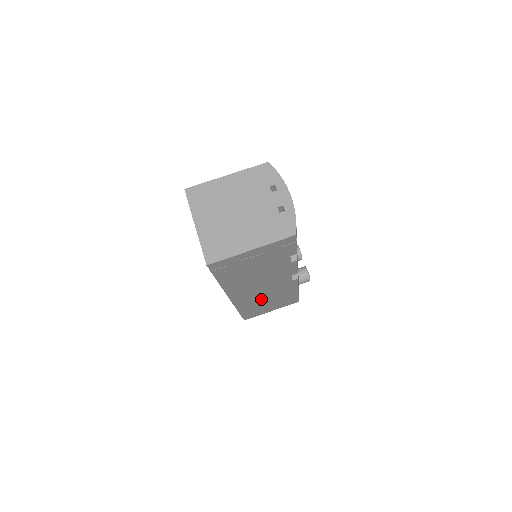
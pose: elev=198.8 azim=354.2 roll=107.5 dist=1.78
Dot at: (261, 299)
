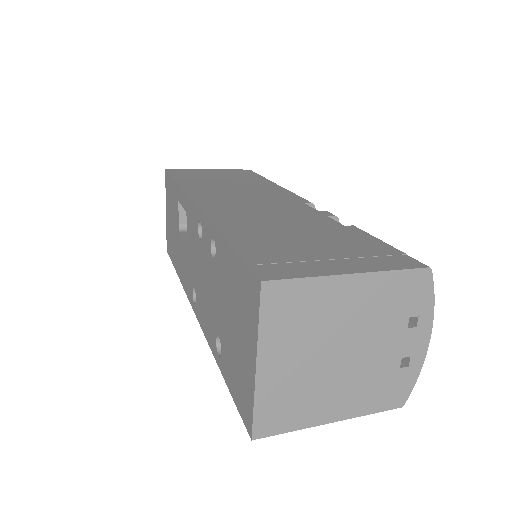
Dot at: occluded
